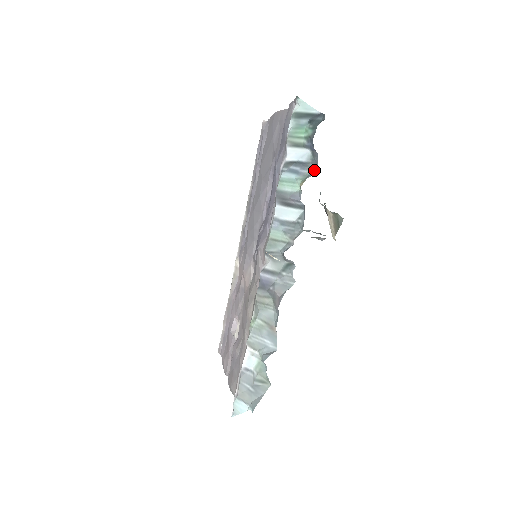
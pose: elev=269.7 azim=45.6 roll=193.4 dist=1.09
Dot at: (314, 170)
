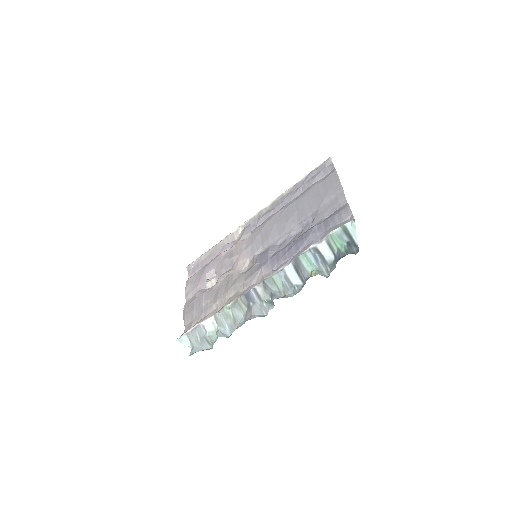
Dot at: (327, 272)
